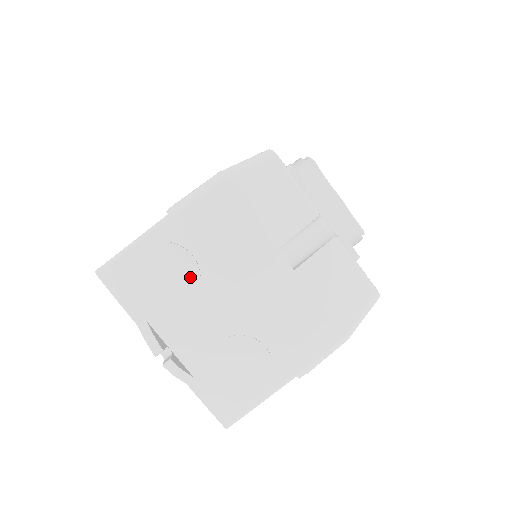
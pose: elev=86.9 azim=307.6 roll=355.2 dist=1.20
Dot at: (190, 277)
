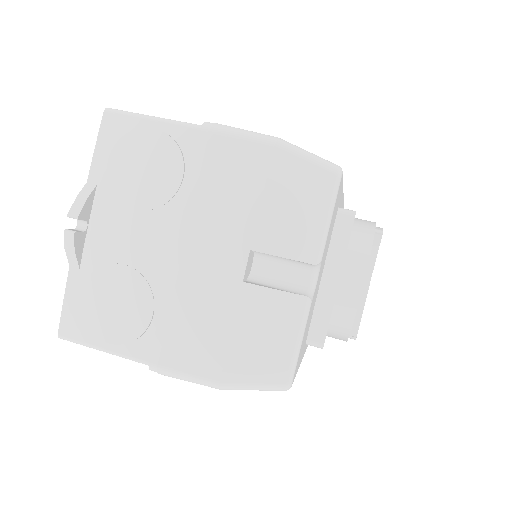
Dot at: (163, 191)
